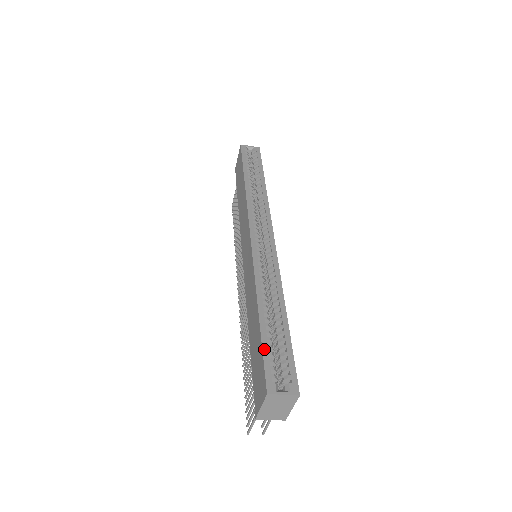
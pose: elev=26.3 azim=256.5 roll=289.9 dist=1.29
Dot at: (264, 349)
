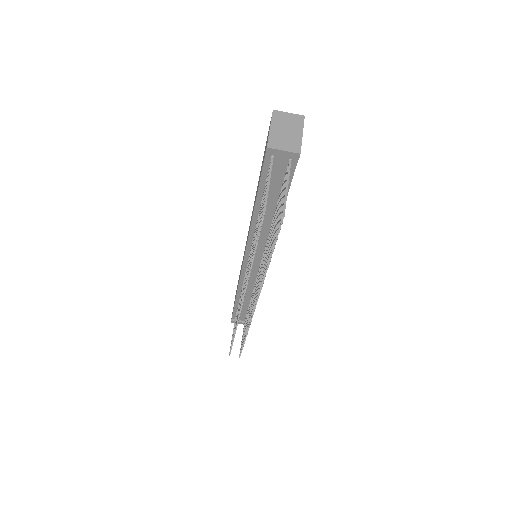
Dot at: occluded
